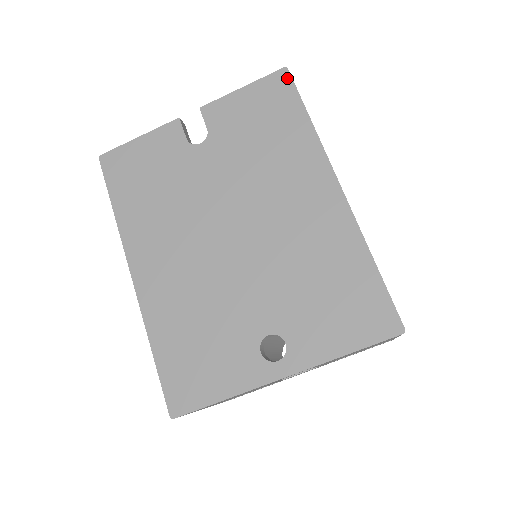
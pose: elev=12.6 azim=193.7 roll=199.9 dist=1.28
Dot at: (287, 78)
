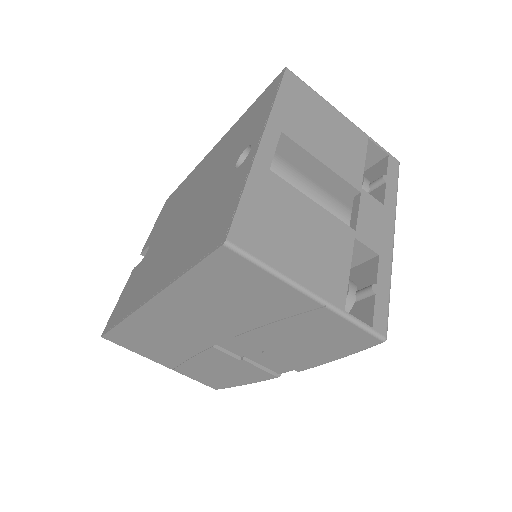
Dot at: (169, 198)
